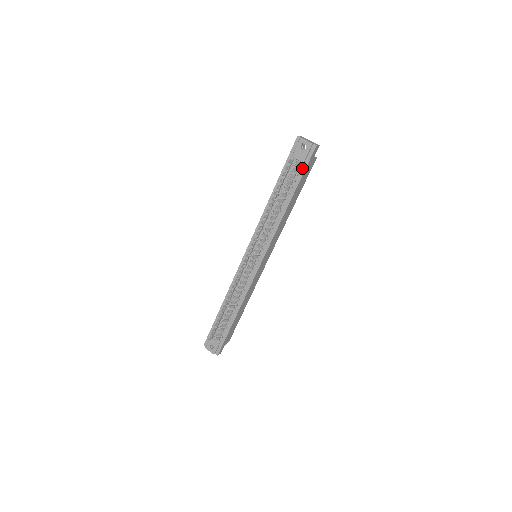
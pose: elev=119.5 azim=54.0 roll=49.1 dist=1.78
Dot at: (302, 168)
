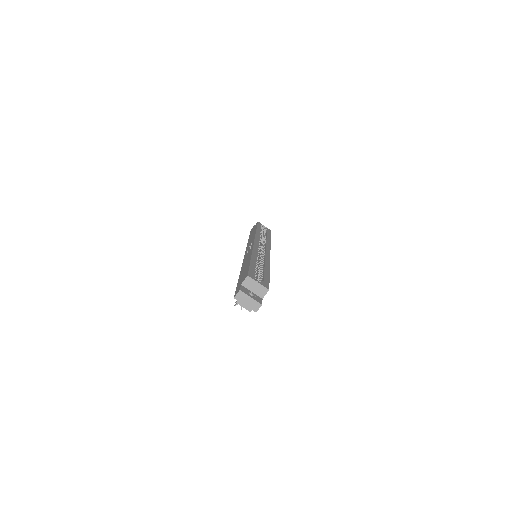
Dot at: occluded
